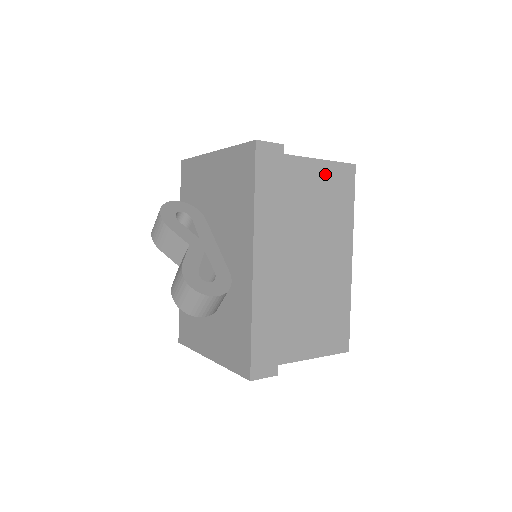
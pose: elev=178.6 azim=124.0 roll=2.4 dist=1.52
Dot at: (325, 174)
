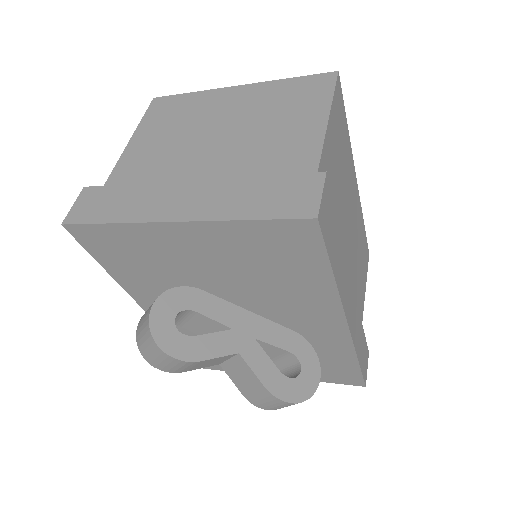
Dot at: (333, 131)
